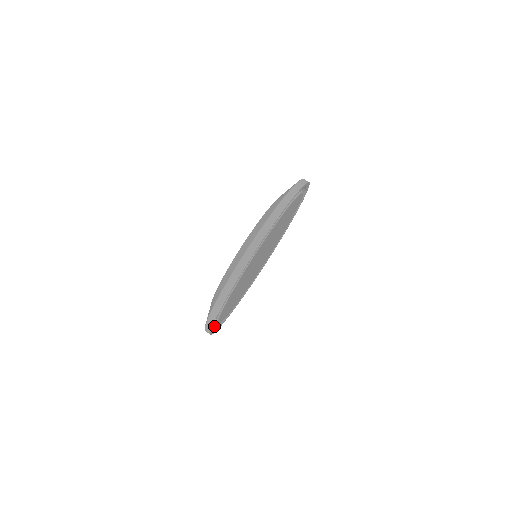
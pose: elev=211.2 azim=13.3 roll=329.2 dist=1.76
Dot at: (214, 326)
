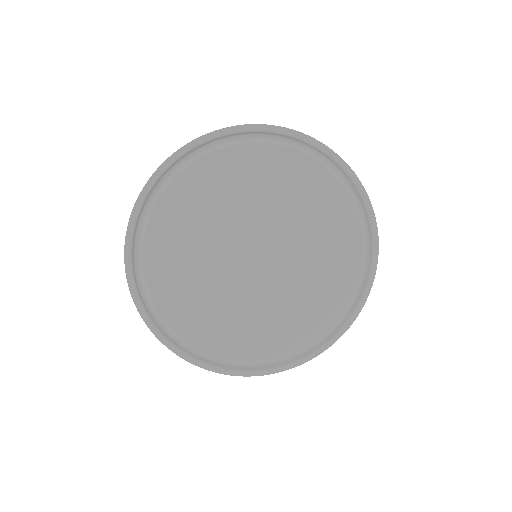
Dot at: (135, 248)
